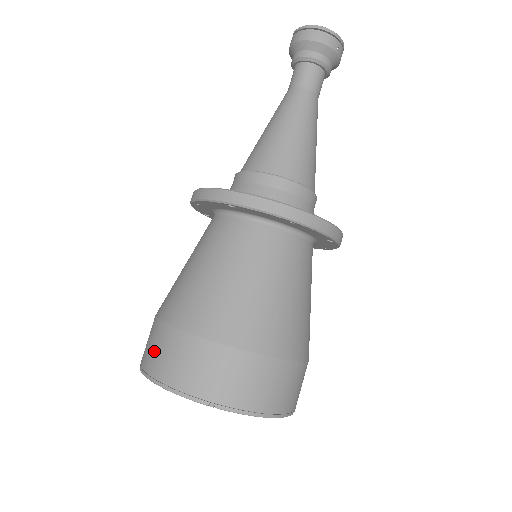
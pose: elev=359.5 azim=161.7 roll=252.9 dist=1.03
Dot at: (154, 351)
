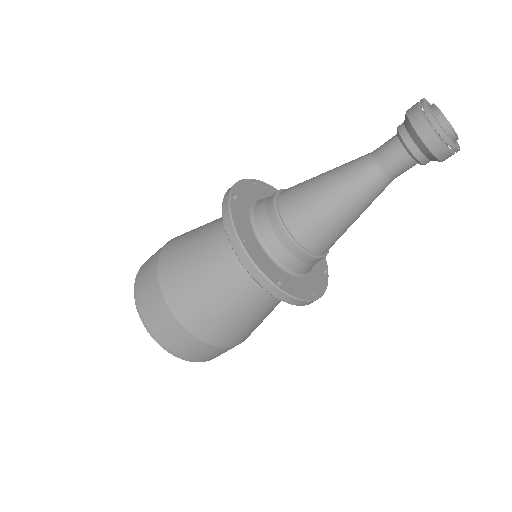
Dot at: occluded
